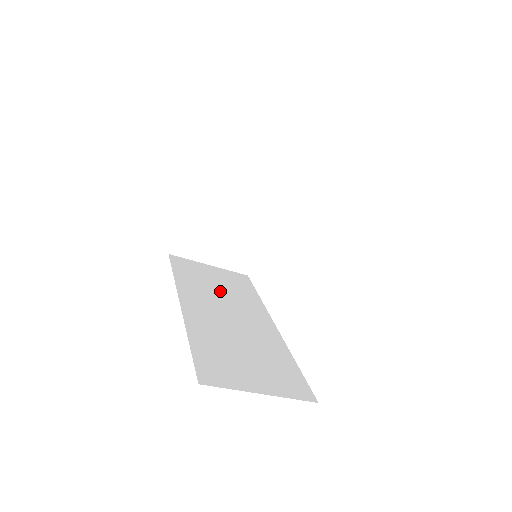
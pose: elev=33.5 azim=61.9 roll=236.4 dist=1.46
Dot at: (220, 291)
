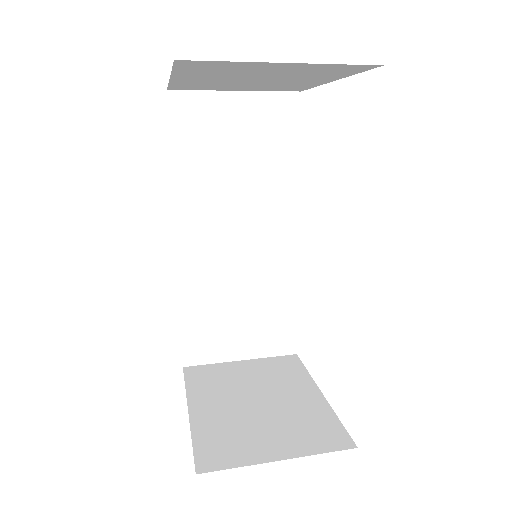
Dot at: (237, 178)
